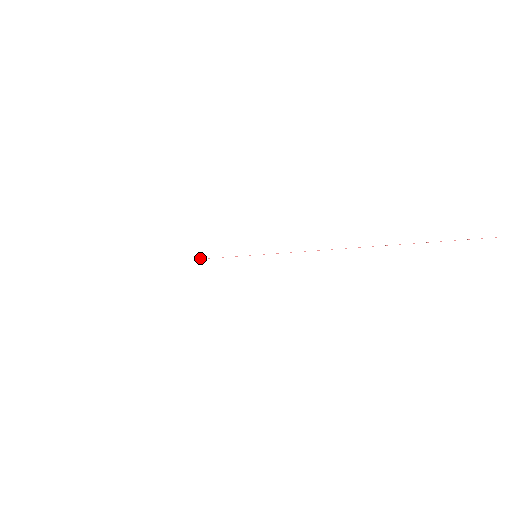
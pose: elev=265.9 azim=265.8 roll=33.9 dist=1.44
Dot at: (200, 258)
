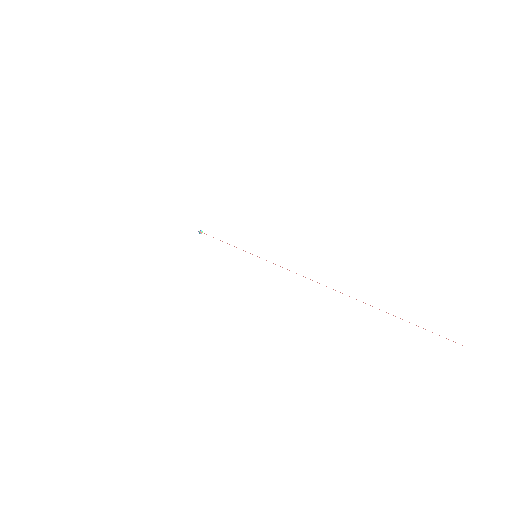
Dot at: (201, 231)
